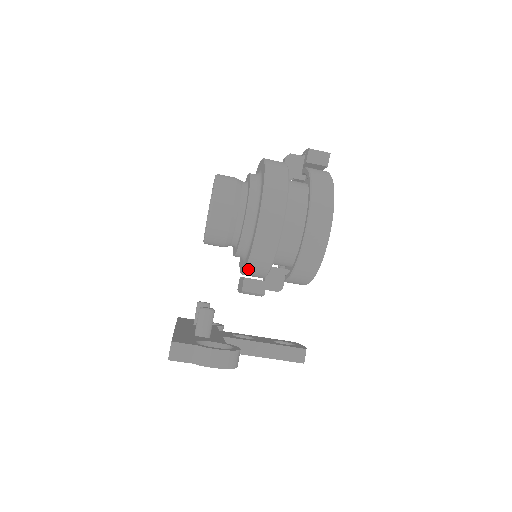
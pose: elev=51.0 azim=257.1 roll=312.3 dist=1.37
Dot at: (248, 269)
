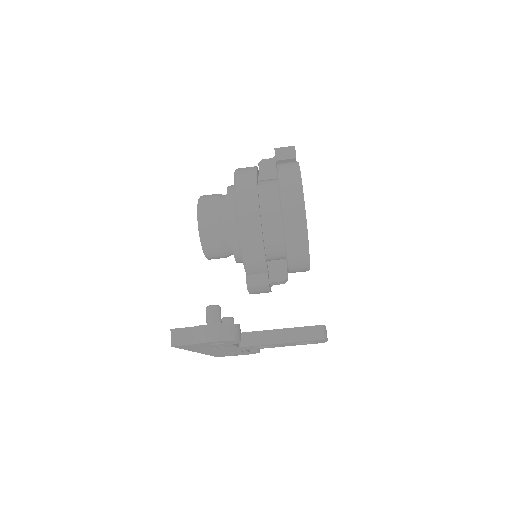
Dot at: (246, 265)
